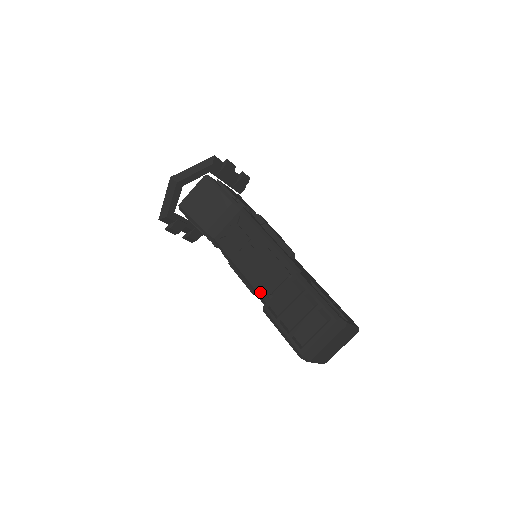
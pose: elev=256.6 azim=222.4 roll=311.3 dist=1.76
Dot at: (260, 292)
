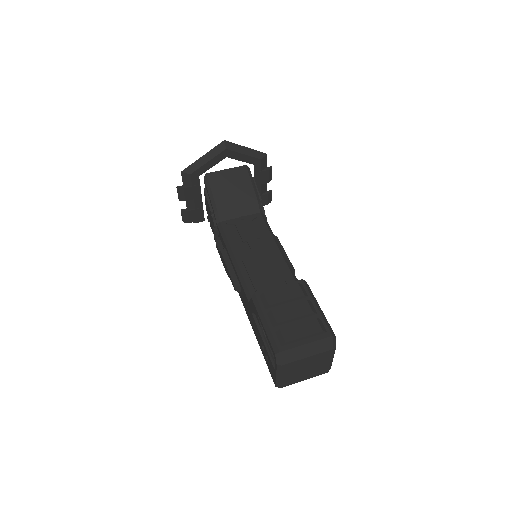
Dot at: (249, 285)
